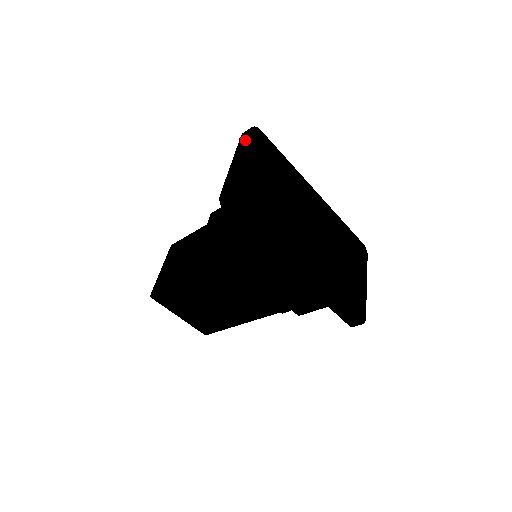
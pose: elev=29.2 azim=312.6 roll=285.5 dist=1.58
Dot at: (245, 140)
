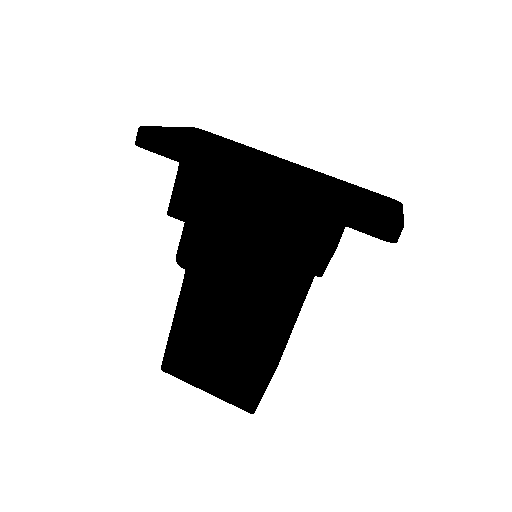
Dot at: occluded
